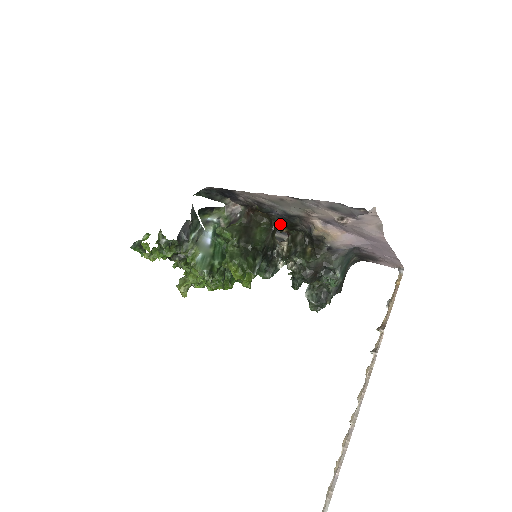
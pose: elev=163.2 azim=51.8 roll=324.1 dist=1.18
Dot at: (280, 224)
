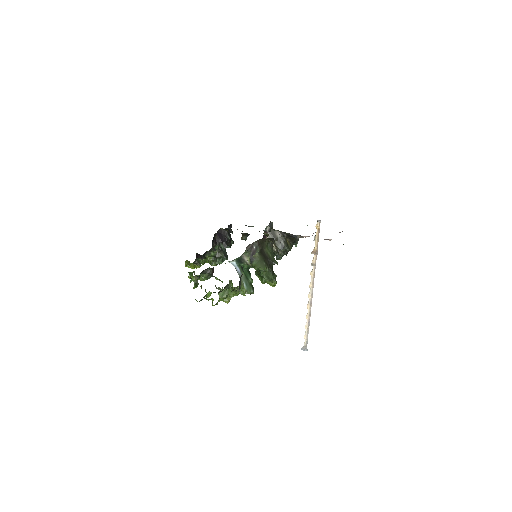
Dot at: occluded
